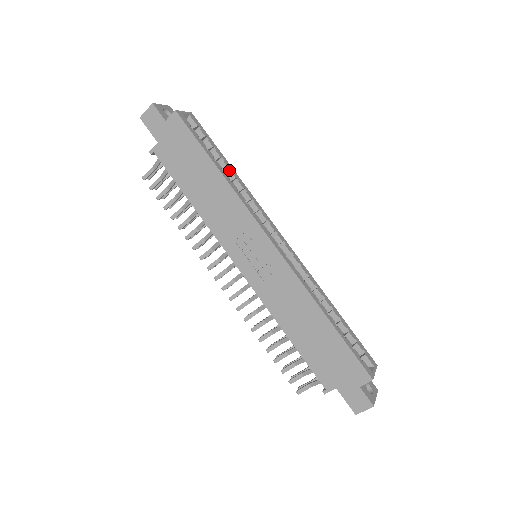
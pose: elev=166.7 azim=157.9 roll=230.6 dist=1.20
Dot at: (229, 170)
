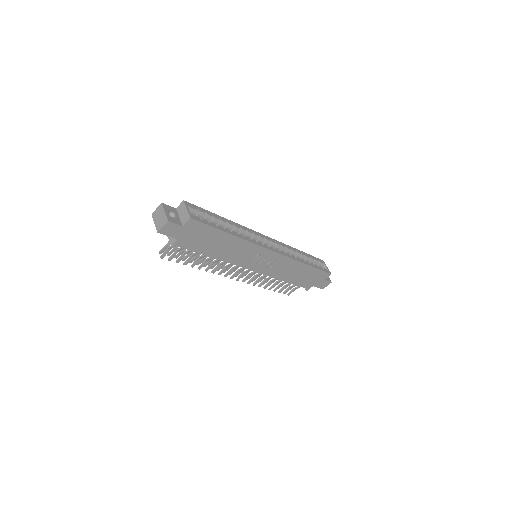
Dot at: (226, 222)
